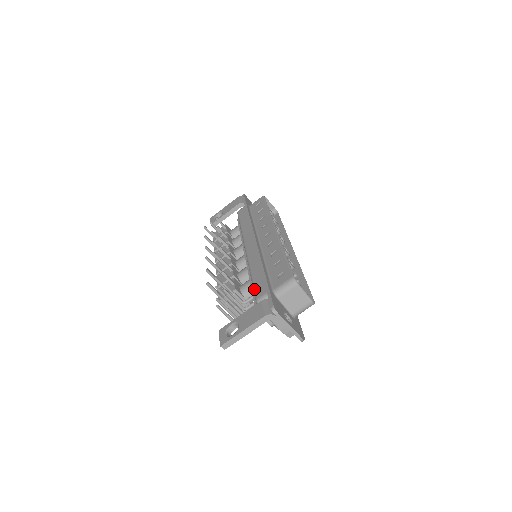
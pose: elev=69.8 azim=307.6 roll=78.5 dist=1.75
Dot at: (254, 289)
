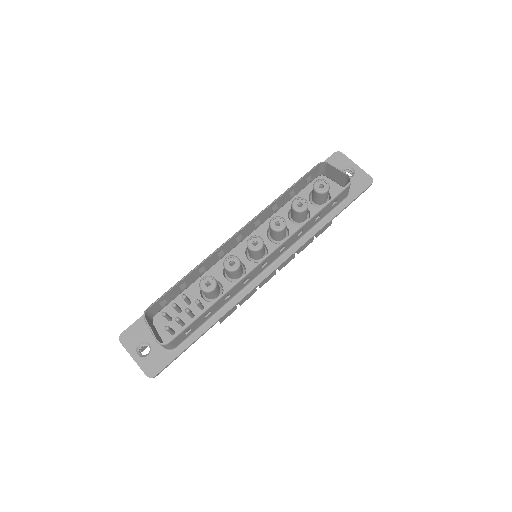
Dot at: occluded
